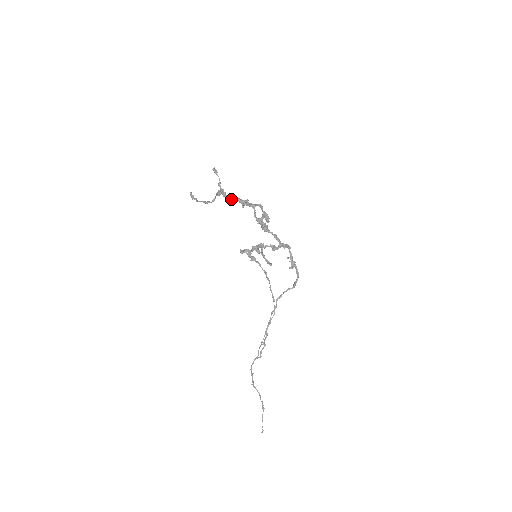
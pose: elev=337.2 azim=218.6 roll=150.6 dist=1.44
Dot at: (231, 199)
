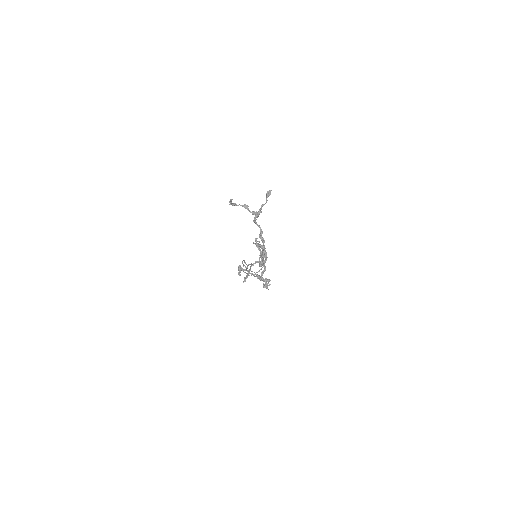
Dot at: (258, 225)
